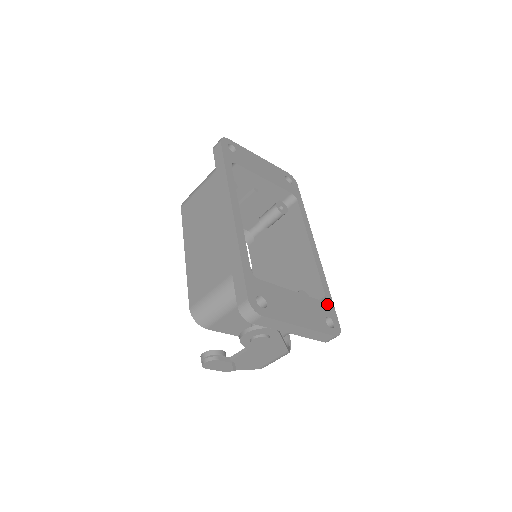
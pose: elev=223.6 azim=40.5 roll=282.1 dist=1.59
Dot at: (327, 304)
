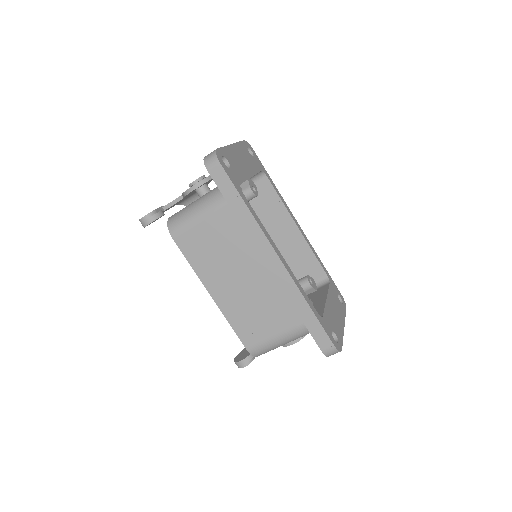
Dot at: (331, 282)
